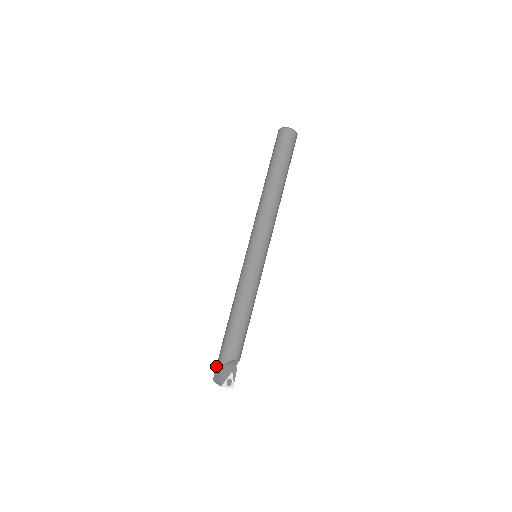
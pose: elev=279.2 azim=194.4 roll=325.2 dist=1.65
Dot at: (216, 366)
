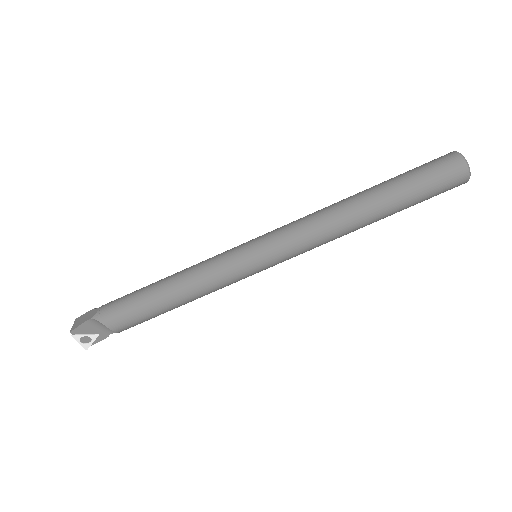
Dot at: (91, 310)
